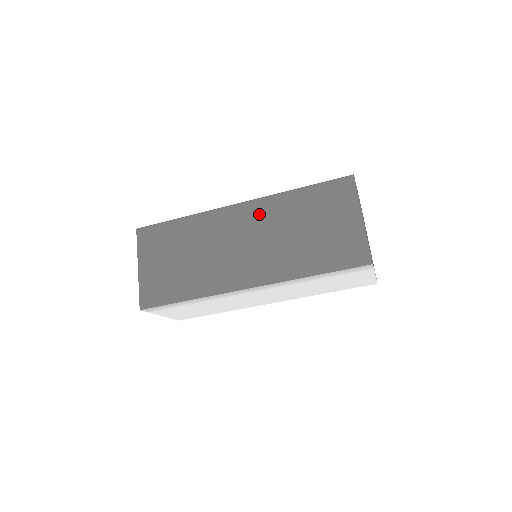
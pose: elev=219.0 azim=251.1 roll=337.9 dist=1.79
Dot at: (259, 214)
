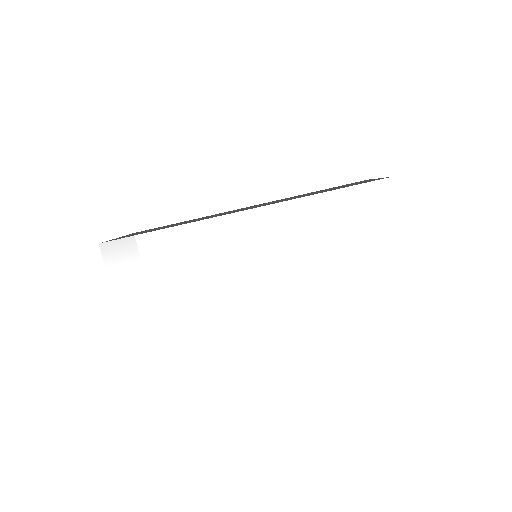
Dot at: occluded
